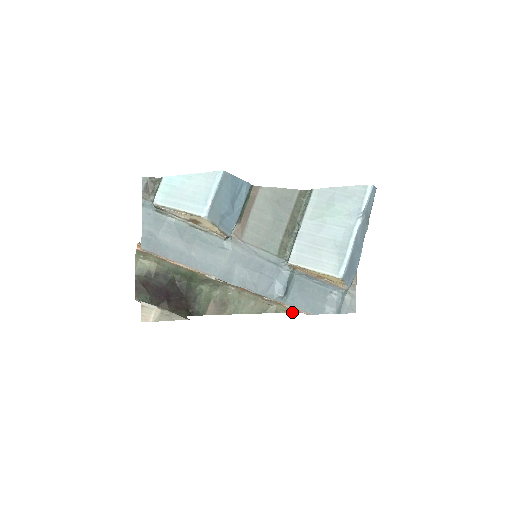
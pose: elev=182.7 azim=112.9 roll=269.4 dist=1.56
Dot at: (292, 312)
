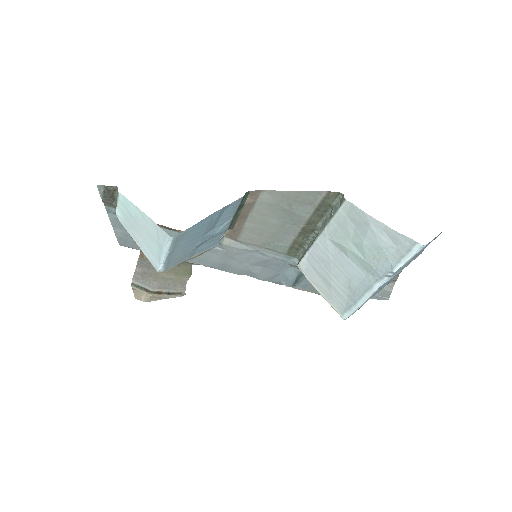
Dot at: occluded
